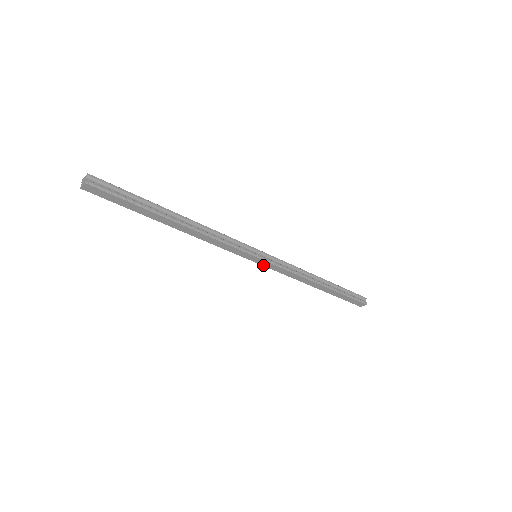
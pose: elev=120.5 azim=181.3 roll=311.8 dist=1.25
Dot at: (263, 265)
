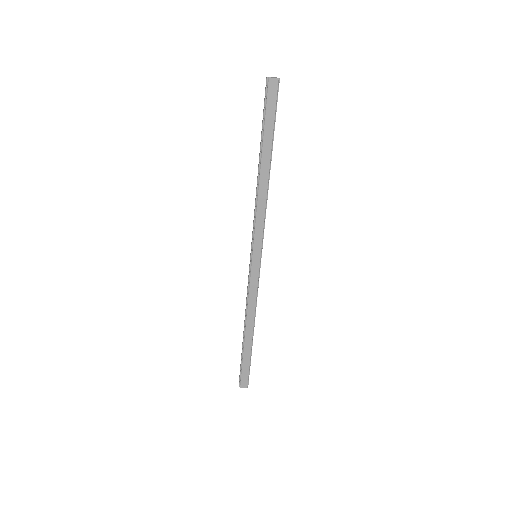
Dot at: (252, 268)
